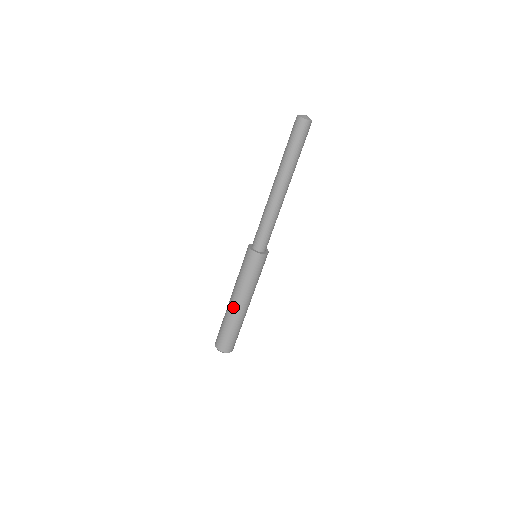
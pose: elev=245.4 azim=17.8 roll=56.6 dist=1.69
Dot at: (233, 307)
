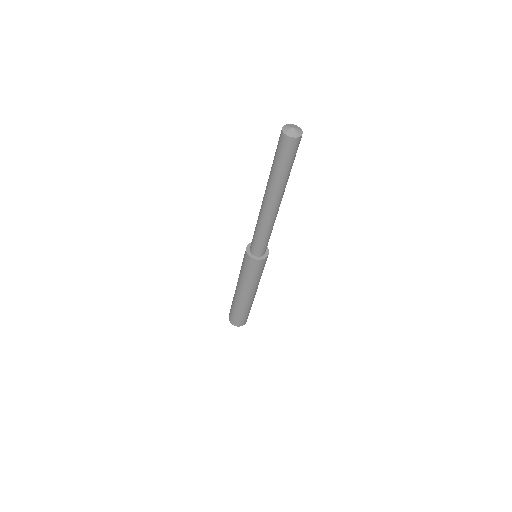
Dot at: (242, 299)
